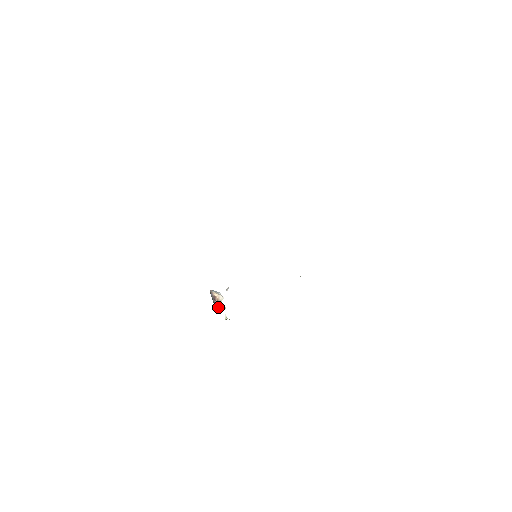
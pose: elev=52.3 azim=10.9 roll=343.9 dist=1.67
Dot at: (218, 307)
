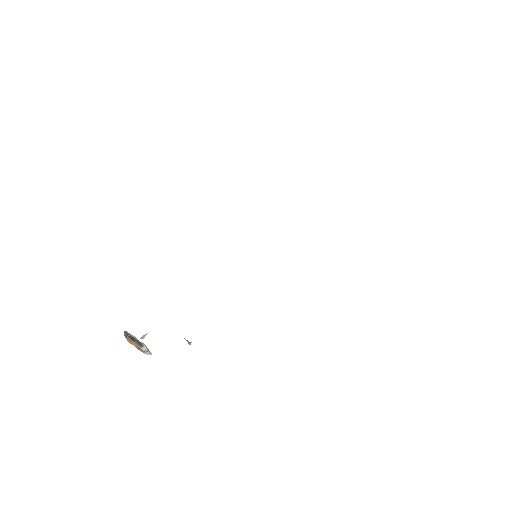
Dot at: (144, 349)
